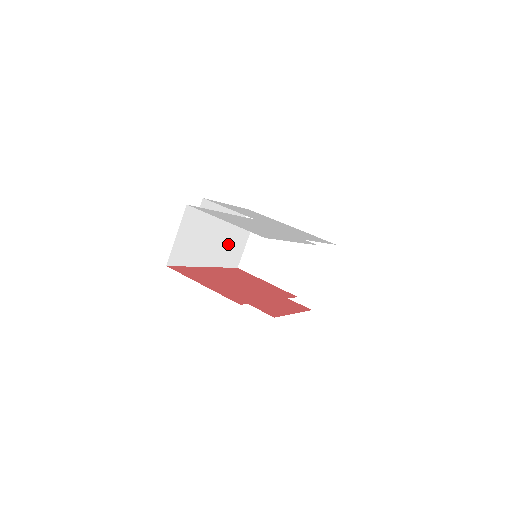
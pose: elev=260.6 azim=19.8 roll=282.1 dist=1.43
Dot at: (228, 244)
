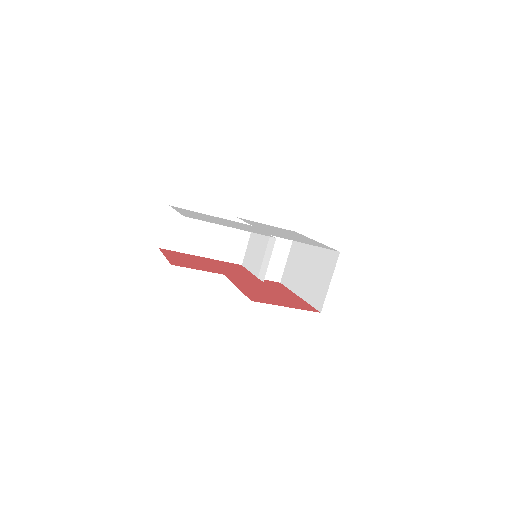
Dot at: (224, 242)
